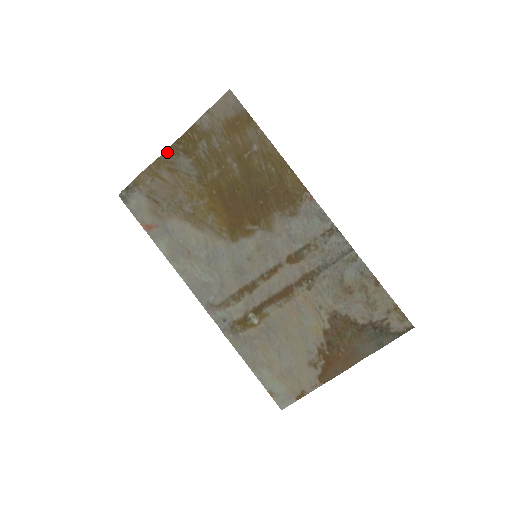
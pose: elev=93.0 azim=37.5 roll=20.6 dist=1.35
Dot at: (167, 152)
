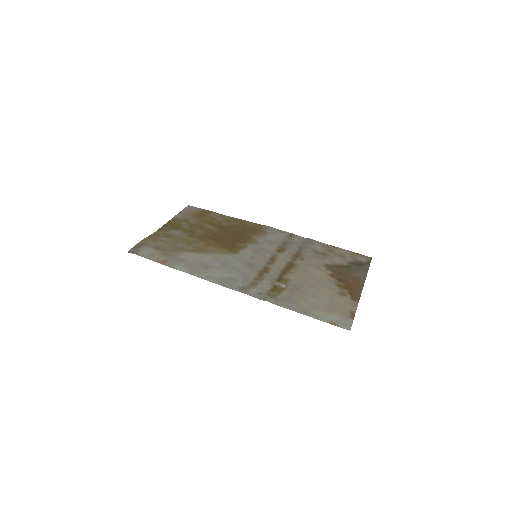
Dot at: (159, 230)
